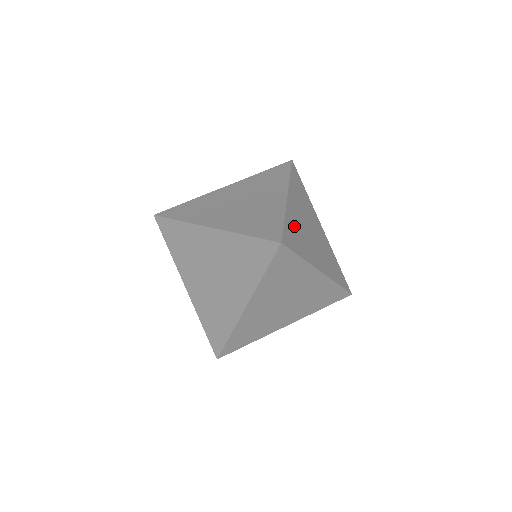
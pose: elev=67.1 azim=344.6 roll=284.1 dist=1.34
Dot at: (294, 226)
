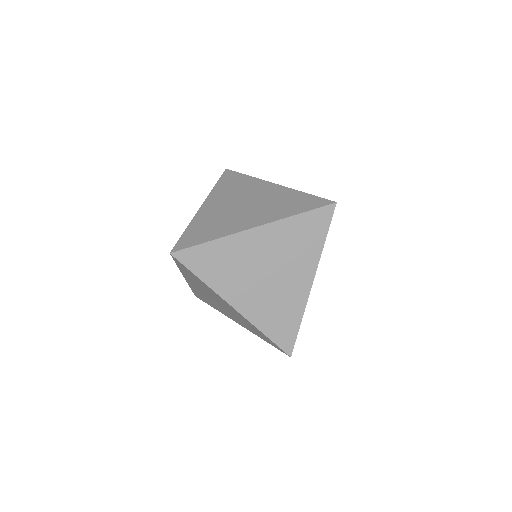
Dot at: (204, 223)
